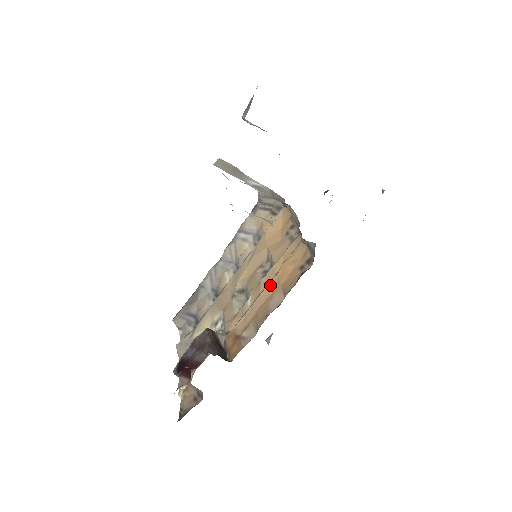
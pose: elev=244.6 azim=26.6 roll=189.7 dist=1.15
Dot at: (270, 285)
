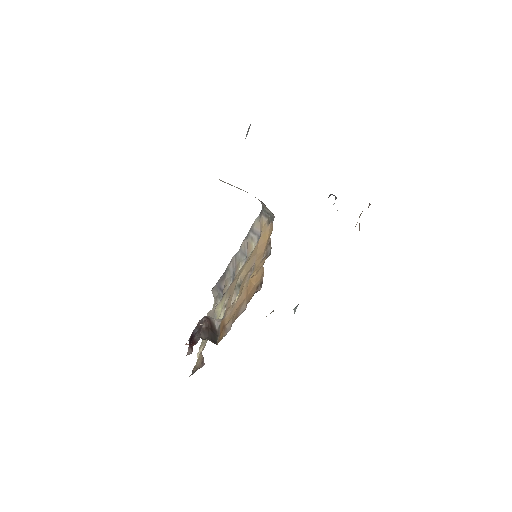
Dot at: (244, 292)
